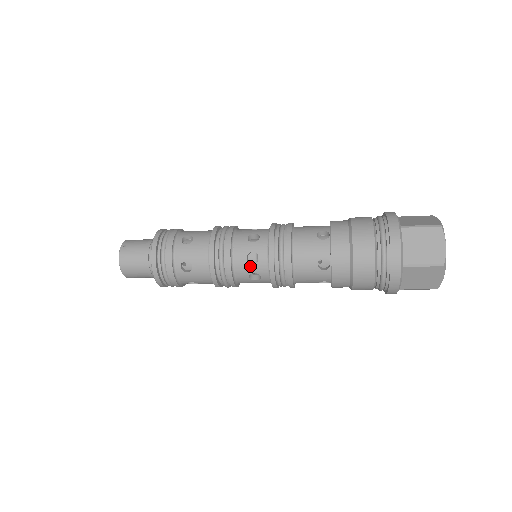
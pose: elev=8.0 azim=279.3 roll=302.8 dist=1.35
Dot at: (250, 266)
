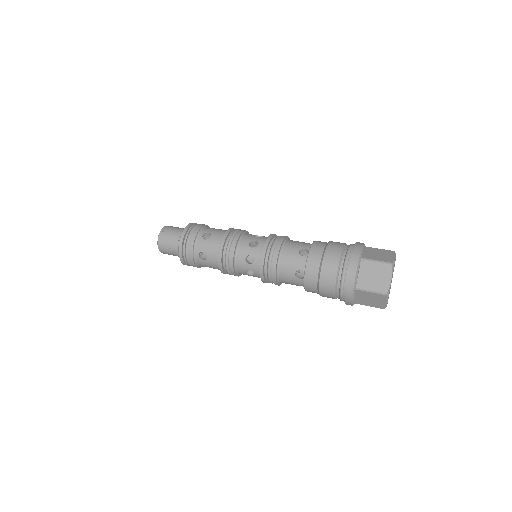
Dot at: (247, 265)
